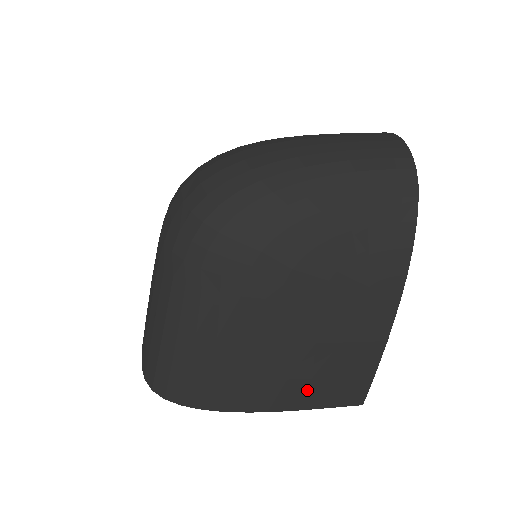
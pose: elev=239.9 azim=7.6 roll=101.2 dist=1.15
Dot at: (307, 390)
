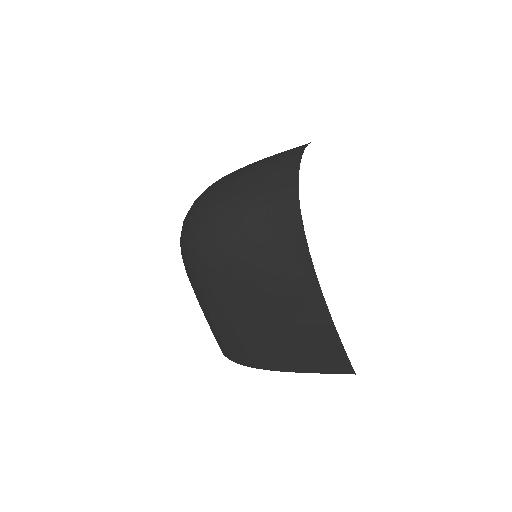
Dot at: (296, 358)
